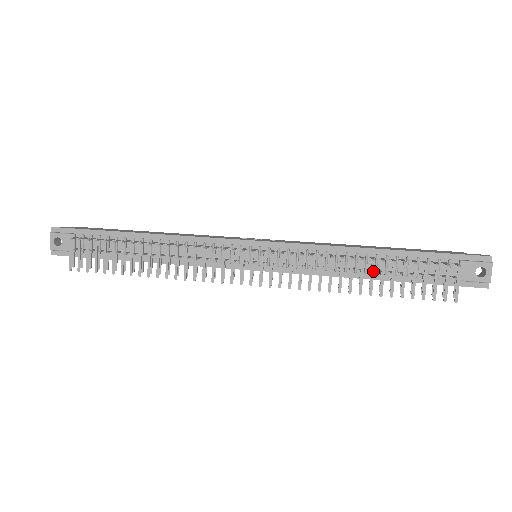
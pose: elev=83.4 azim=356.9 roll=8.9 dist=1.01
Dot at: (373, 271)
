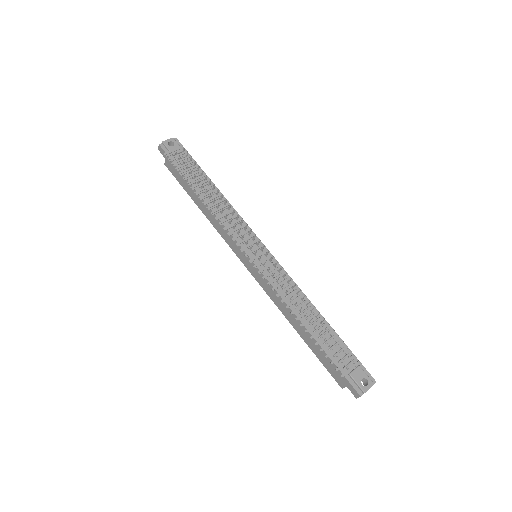
Dot at: (314, 316)
